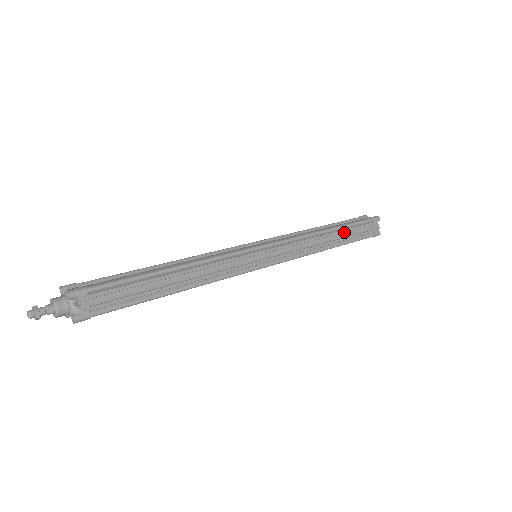
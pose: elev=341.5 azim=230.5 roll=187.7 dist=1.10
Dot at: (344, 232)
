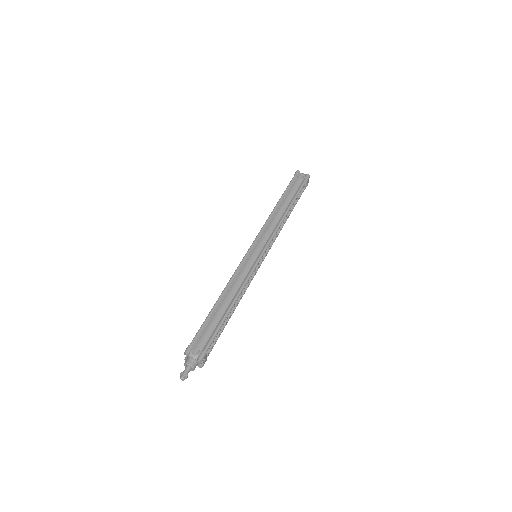
Dot at: (294, 203)
